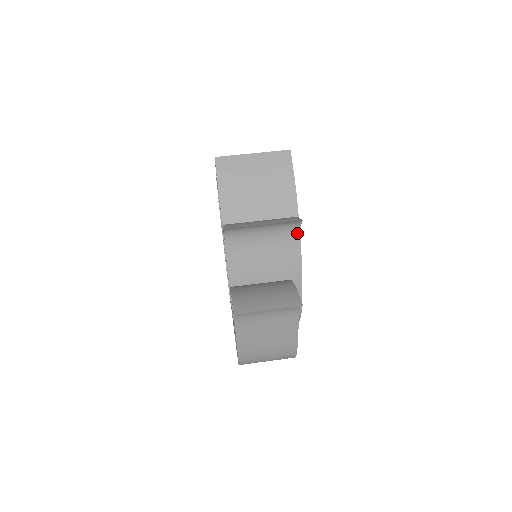
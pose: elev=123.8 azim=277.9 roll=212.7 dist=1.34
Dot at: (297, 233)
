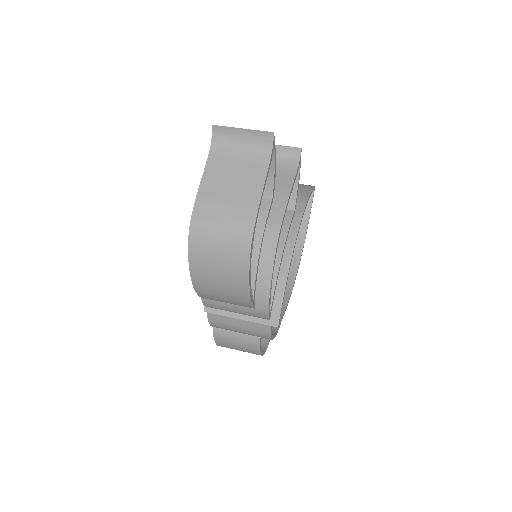
Dot at: (295, 166)
